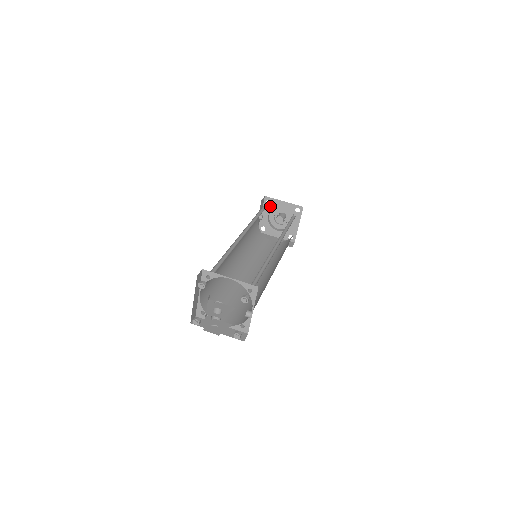
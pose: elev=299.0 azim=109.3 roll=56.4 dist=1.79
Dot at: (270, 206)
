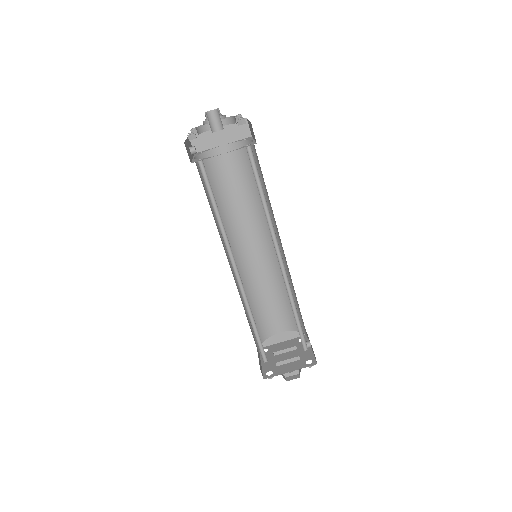
Dot at: occluded
